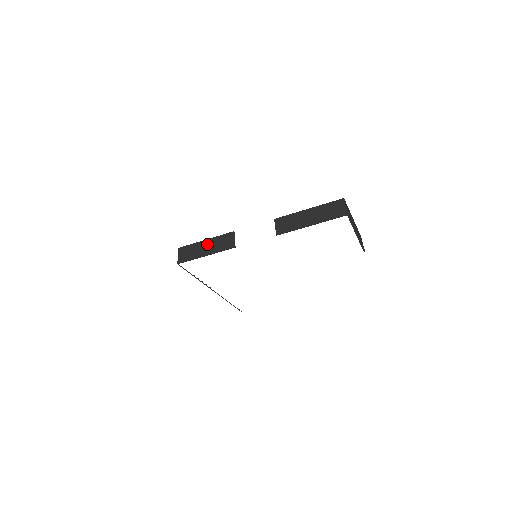
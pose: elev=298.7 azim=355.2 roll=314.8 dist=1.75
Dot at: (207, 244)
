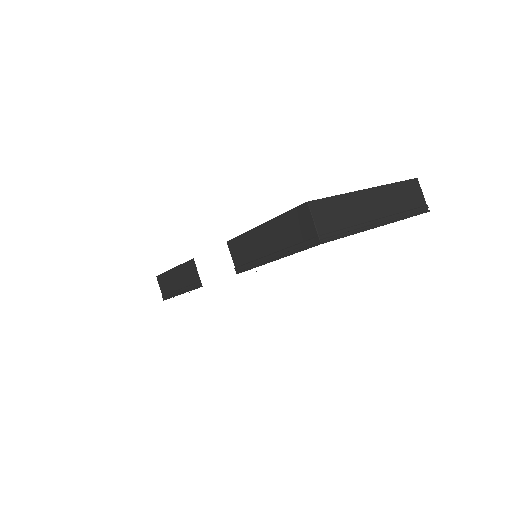
Dot at: (176, 276)
